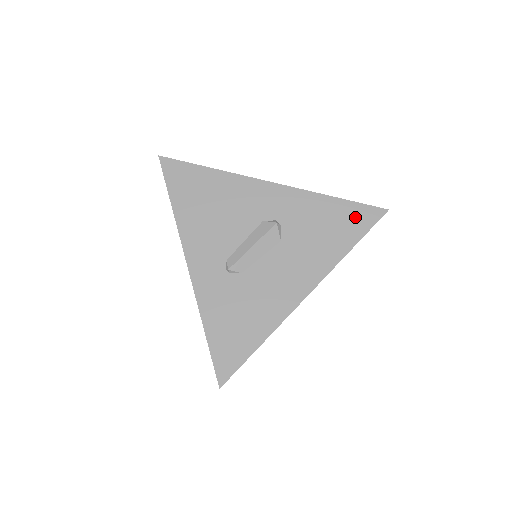
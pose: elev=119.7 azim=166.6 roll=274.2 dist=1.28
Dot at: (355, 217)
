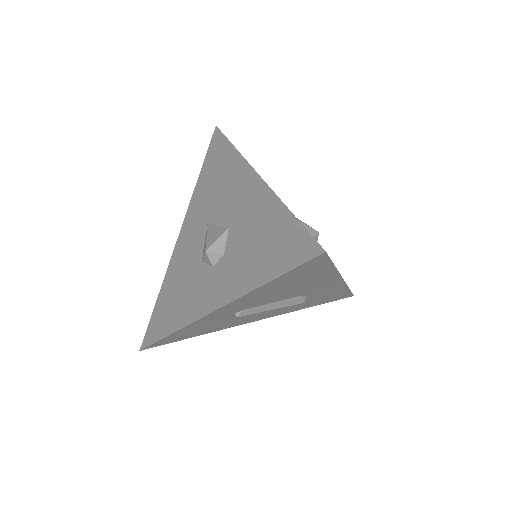
Dot at: (338, 297)
